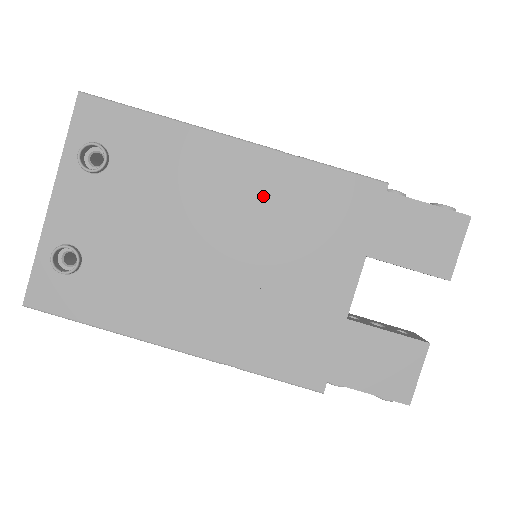
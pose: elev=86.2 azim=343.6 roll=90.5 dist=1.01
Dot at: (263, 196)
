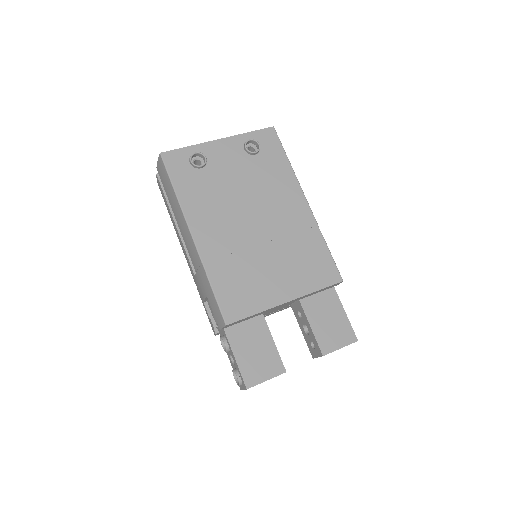
Dot at: (294, 229)
